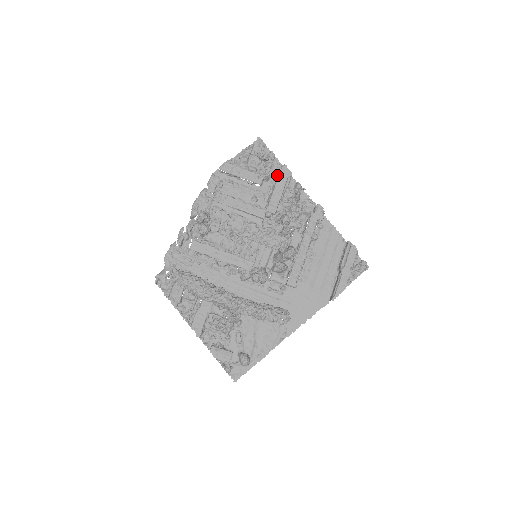
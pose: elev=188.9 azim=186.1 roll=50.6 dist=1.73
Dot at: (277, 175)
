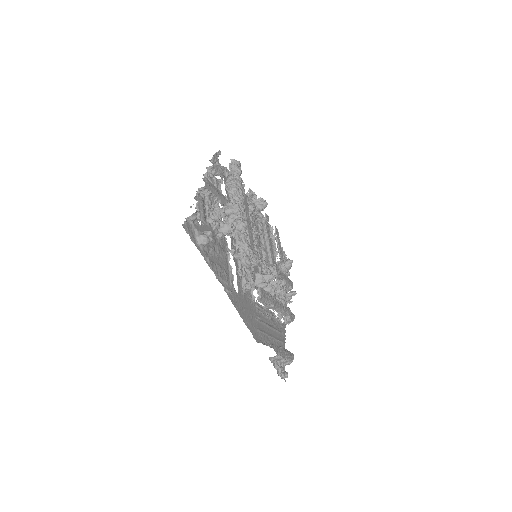
Dot at: occluded
